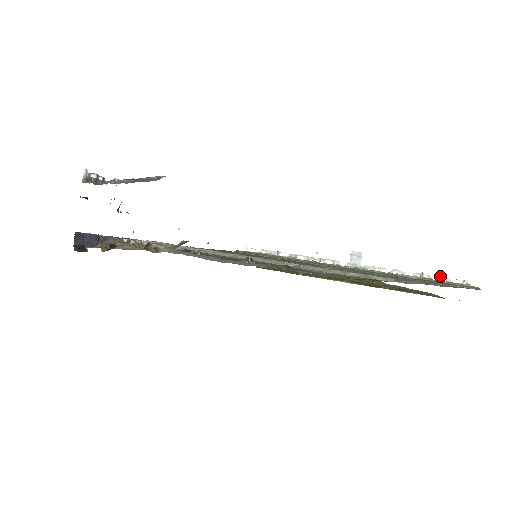
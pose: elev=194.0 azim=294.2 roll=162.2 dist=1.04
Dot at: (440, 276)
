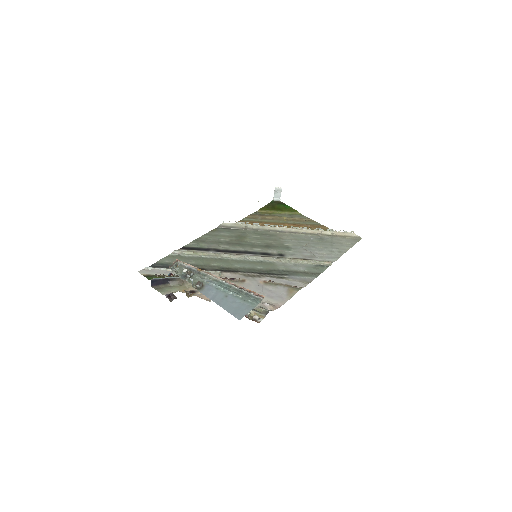
Dot at: occluded
